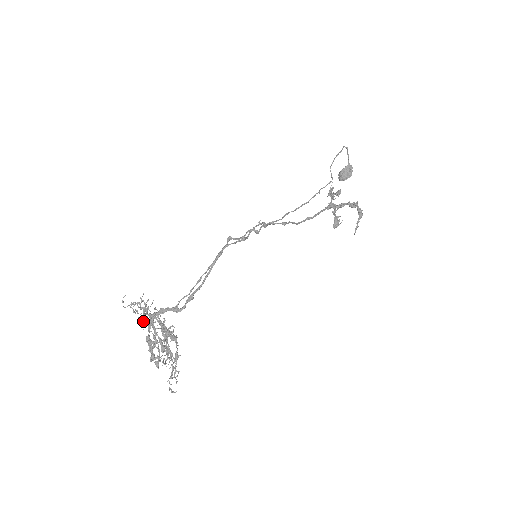
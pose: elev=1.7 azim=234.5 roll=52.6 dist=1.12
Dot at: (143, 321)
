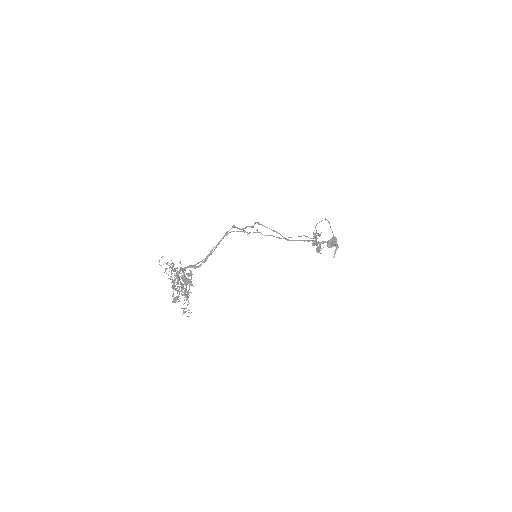
Dot at: (171, 271)
